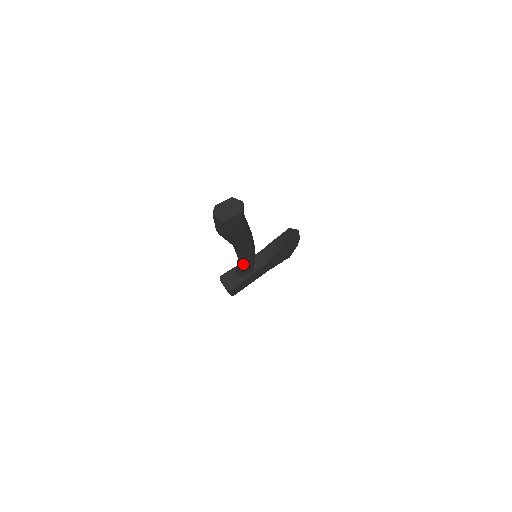
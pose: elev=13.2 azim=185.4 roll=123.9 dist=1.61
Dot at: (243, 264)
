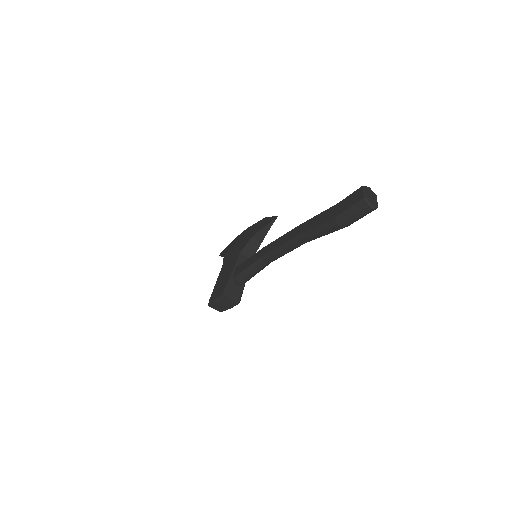
Dot at: (265, 266)
